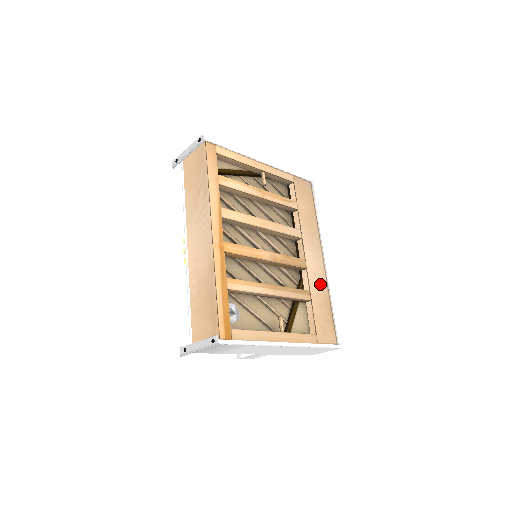
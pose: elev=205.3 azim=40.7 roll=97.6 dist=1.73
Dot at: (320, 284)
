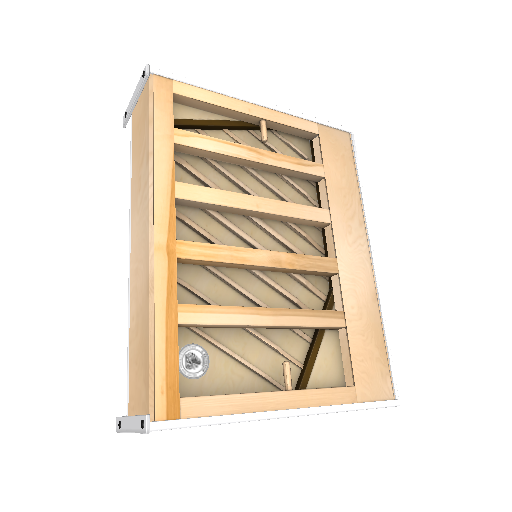
Dot at: (363, 297)
